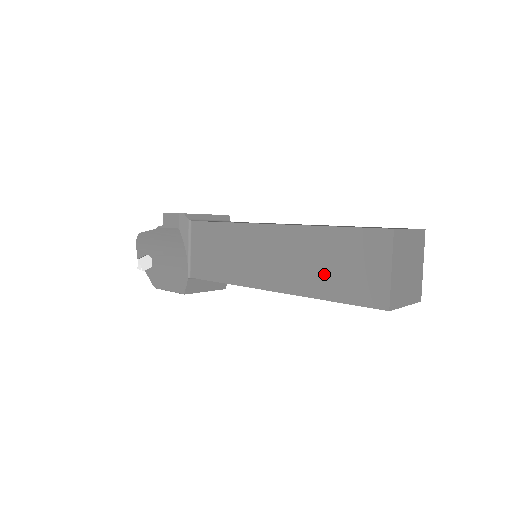
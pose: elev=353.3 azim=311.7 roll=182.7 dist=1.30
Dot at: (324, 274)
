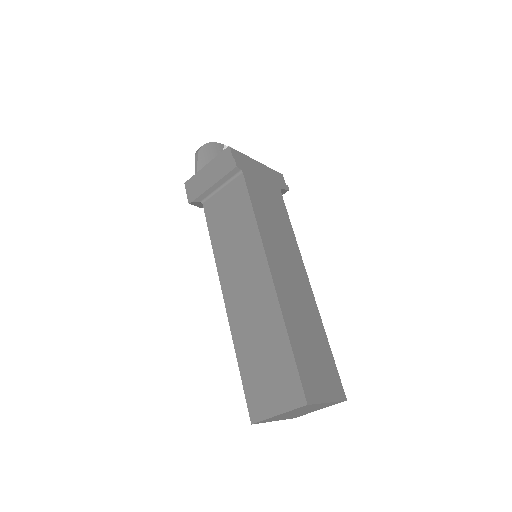
Dot at: occluded
